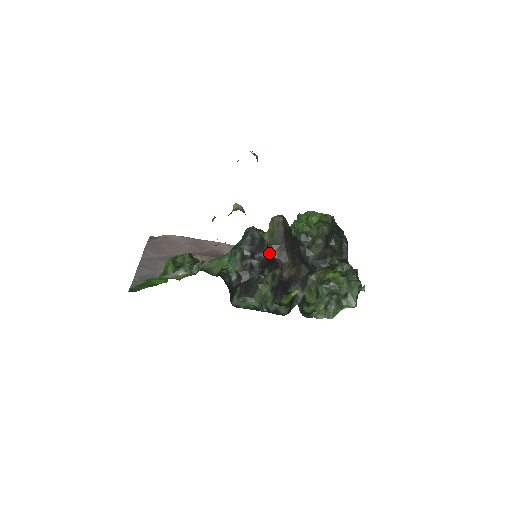
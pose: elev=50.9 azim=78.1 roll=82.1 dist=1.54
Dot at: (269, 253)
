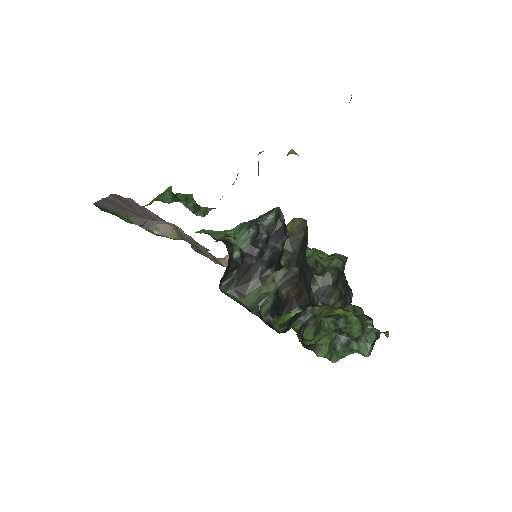
Dot at: occluded
